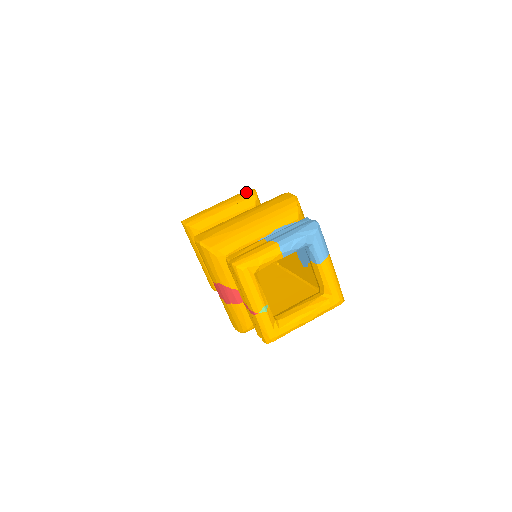
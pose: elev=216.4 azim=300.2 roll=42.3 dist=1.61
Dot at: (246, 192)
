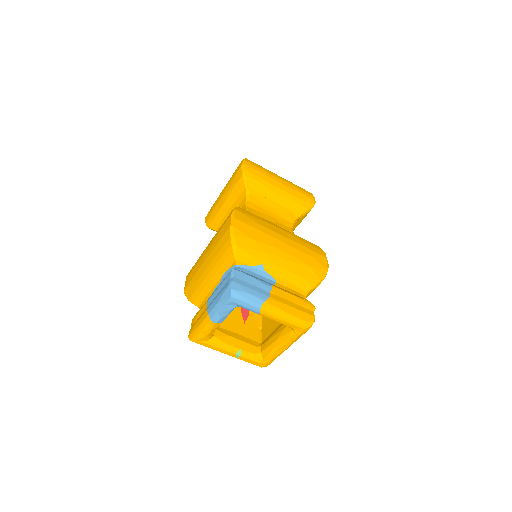
Dot at: (237, 171)
